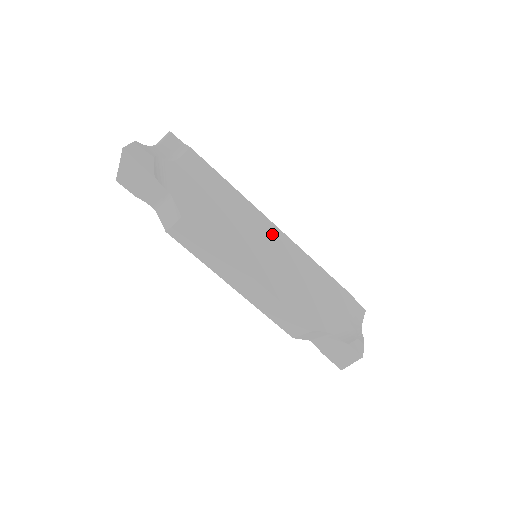
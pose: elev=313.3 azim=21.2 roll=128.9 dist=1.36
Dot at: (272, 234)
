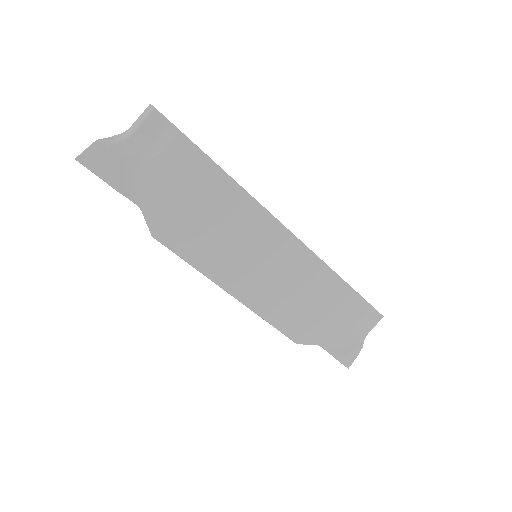
Dot at: (279, 241)
